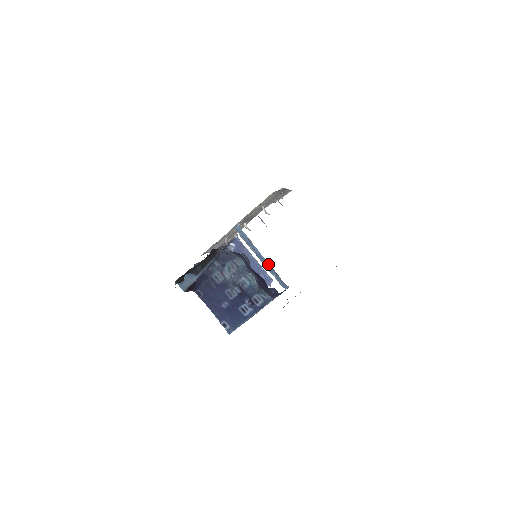
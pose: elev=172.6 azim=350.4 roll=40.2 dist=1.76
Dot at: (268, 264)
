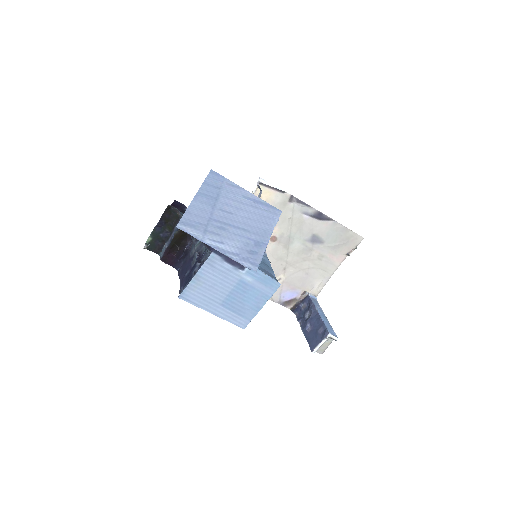
Dot at: (268, 265)
